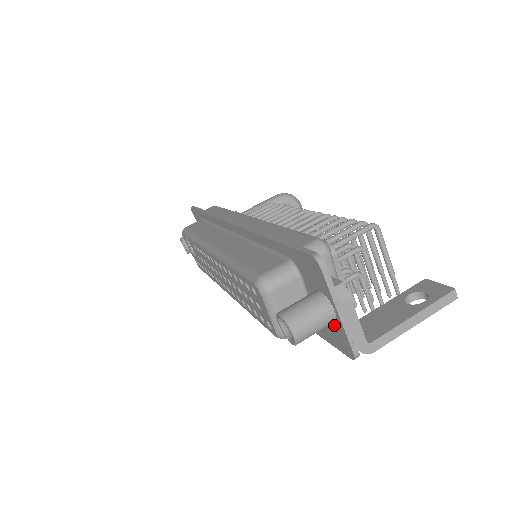
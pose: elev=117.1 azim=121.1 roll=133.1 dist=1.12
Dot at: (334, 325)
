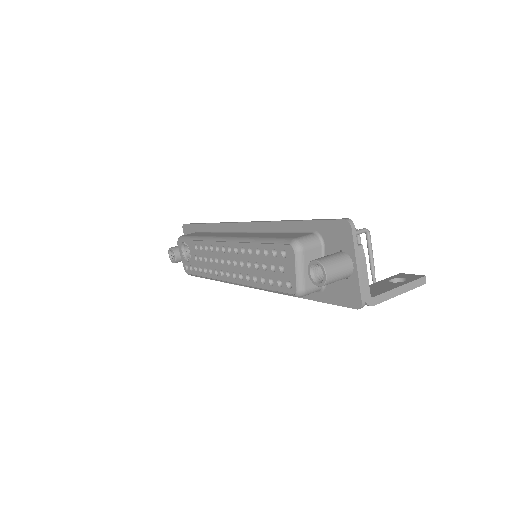
Dot at: (347, 281)
